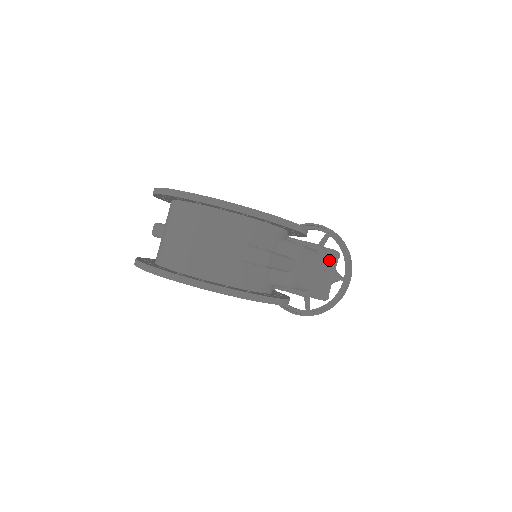
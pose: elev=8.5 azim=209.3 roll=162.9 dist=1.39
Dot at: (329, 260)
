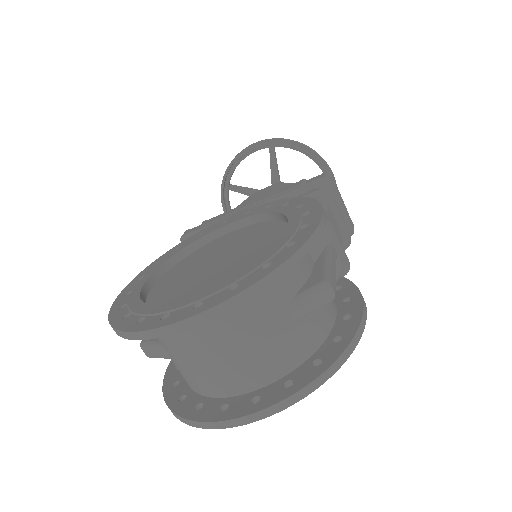
Dot at: occluded
